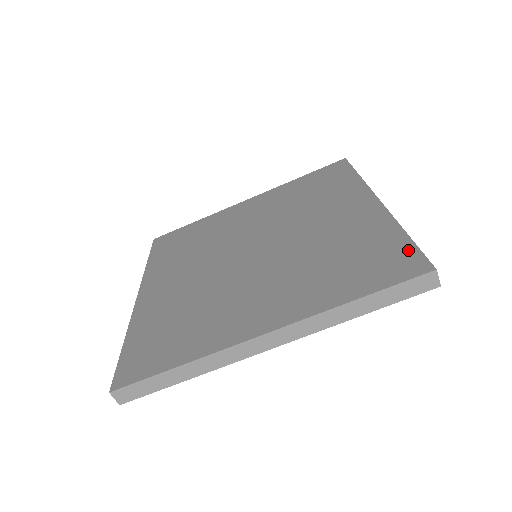
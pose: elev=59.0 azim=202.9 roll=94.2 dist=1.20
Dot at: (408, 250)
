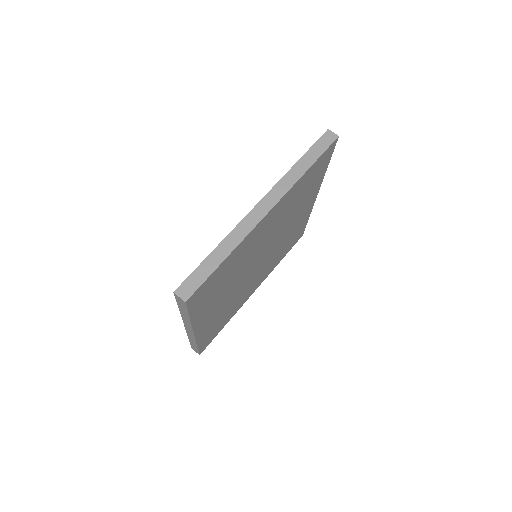
Dot at: occluded
